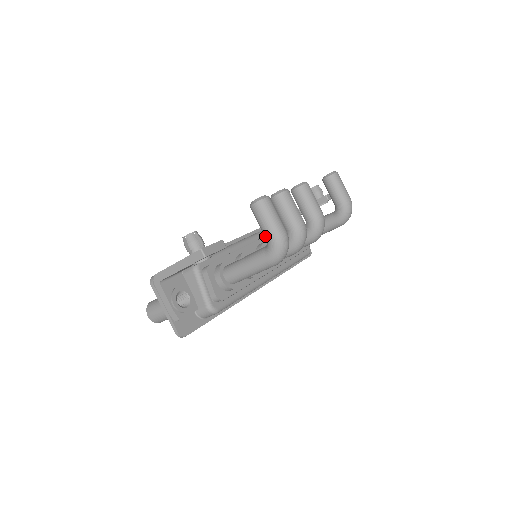
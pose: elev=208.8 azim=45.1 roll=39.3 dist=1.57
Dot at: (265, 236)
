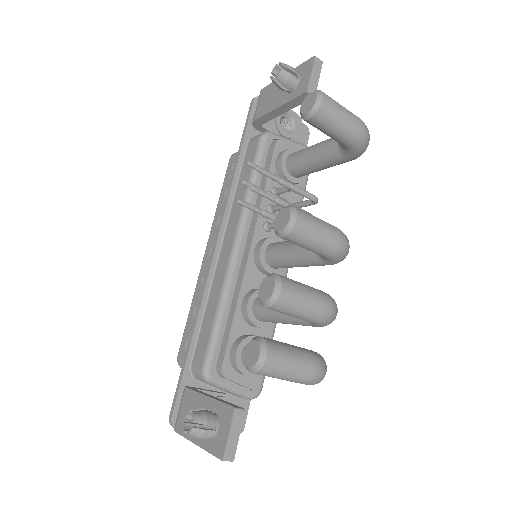
Dot at: occluded
